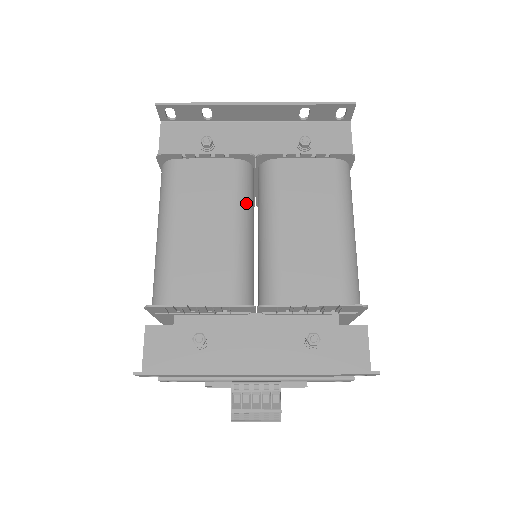
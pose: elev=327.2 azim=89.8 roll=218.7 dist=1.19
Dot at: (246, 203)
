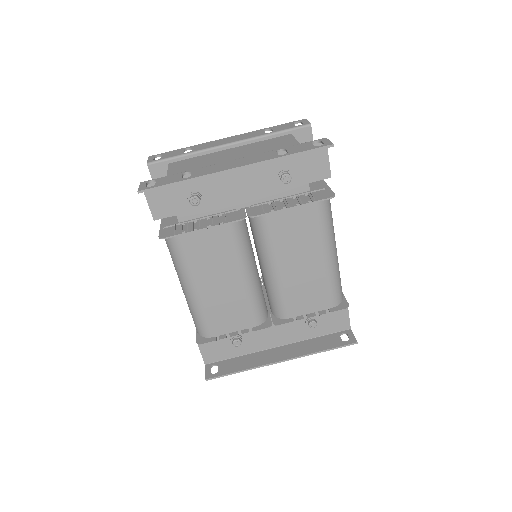
Dot at: (247, 252)
